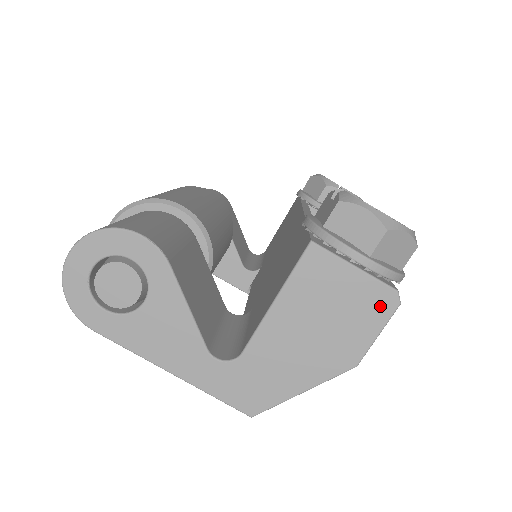
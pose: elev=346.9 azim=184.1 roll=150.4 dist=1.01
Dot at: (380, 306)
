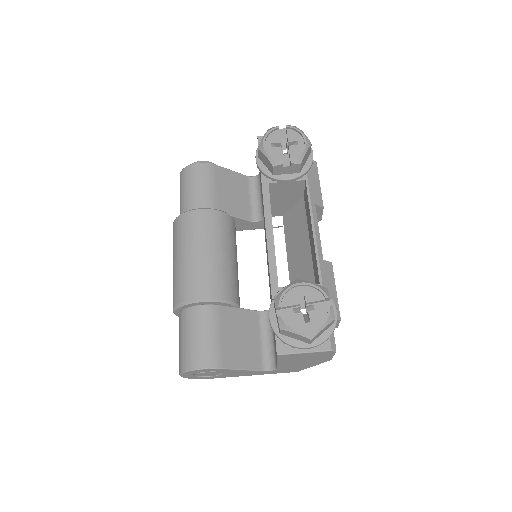
Dot at: (327, 354)
